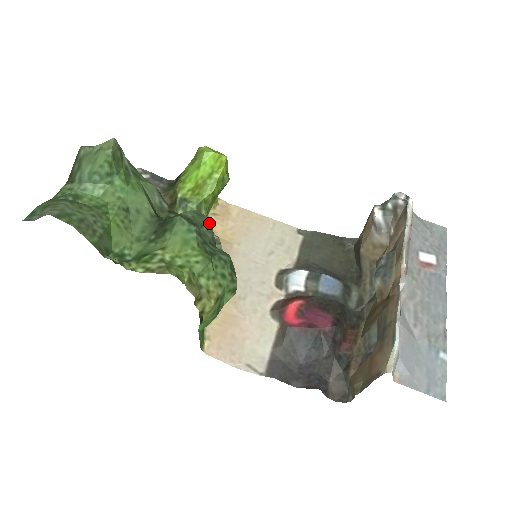
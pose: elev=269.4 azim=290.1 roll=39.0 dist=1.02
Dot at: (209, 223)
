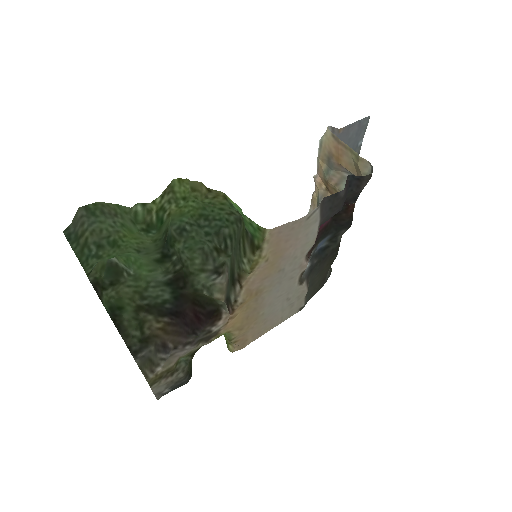
Dot at: (200, 247)
